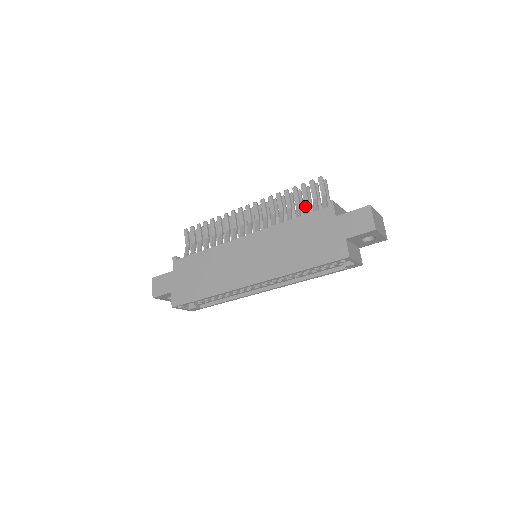
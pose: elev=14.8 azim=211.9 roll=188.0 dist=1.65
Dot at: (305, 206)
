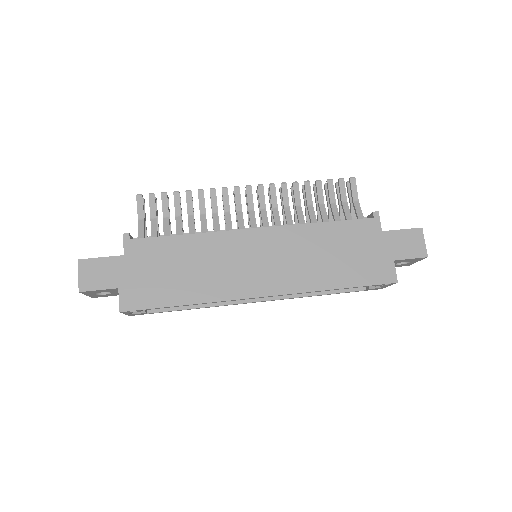
Dot at: (333, 208)
